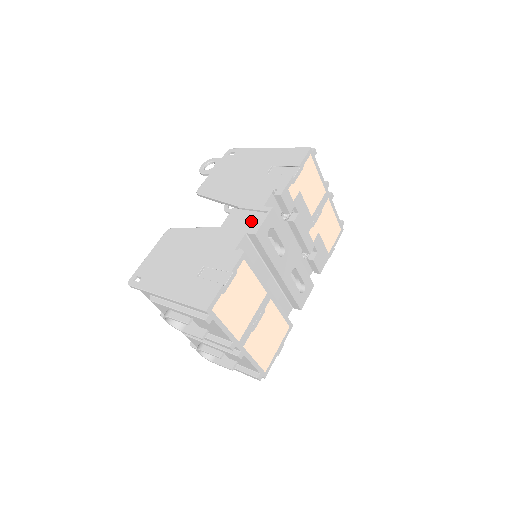
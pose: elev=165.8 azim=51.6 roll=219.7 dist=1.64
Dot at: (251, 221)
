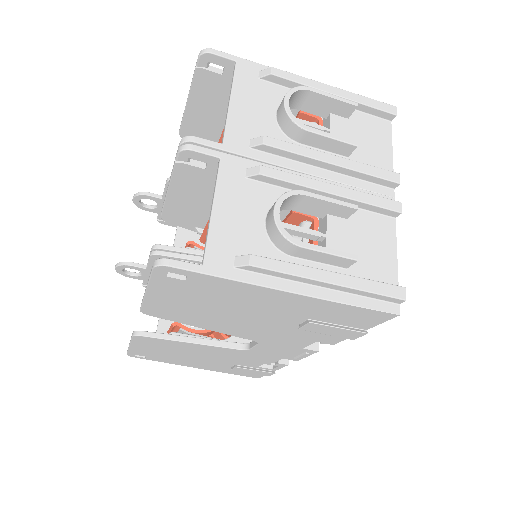
Dot at: occluded
